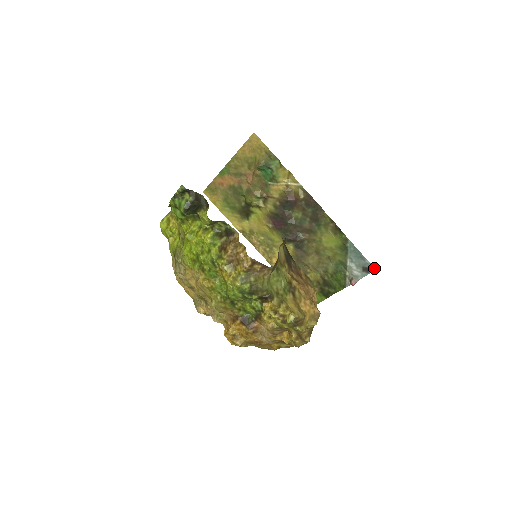
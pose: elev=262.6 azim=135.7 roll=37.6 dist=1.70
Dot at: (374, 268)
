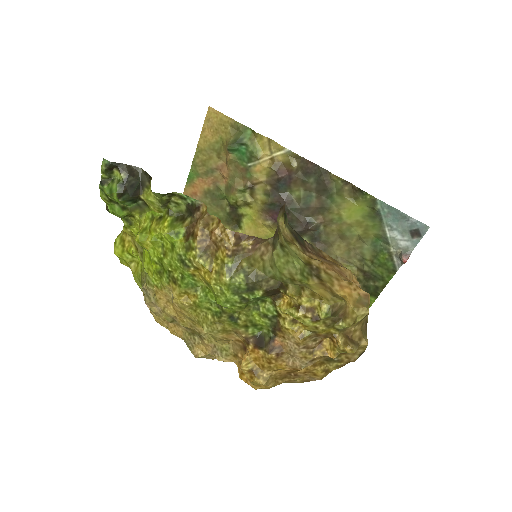
Dot at: (426, 226)
